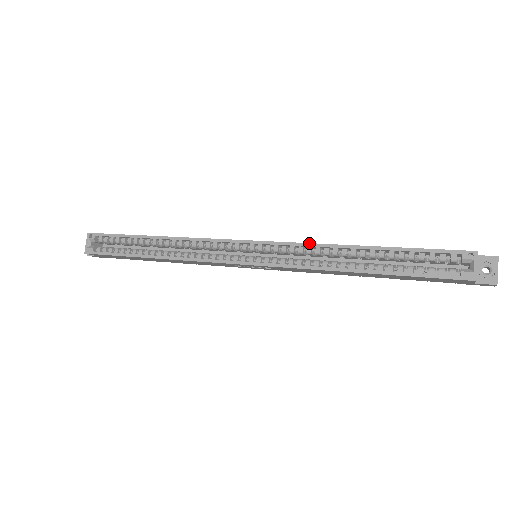
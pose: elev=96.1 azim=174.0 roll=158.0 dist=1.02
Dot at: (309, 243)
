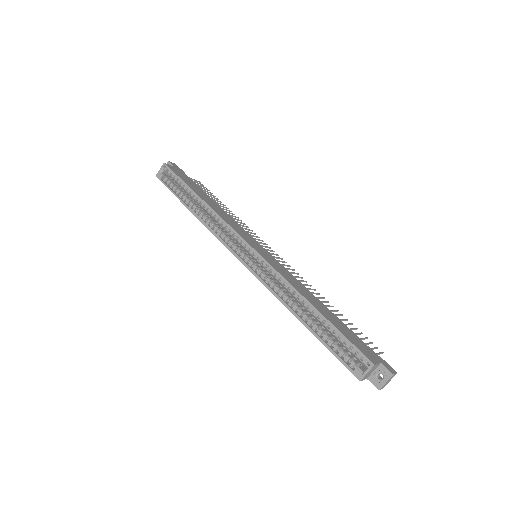
Dot at: (284, 278)
